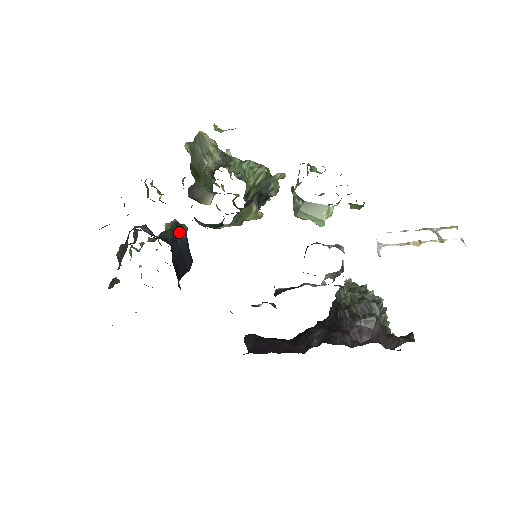
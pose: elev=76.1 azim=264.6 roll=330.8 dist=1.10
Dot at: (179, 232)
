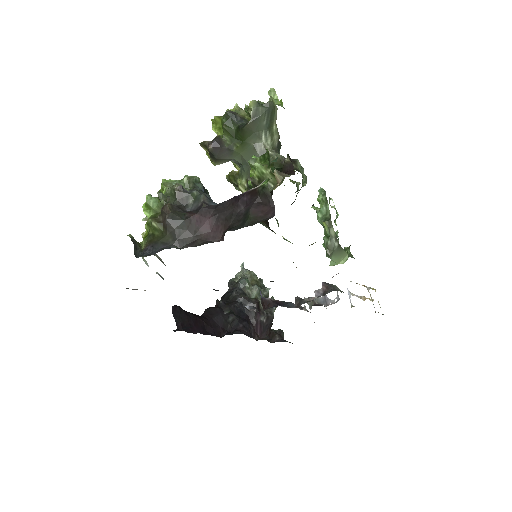
Dot at: occluded
